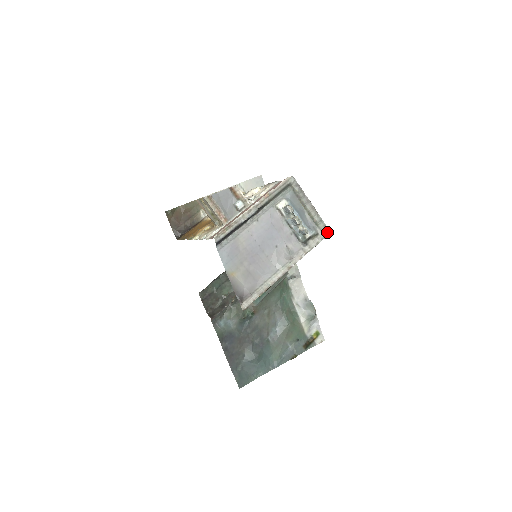
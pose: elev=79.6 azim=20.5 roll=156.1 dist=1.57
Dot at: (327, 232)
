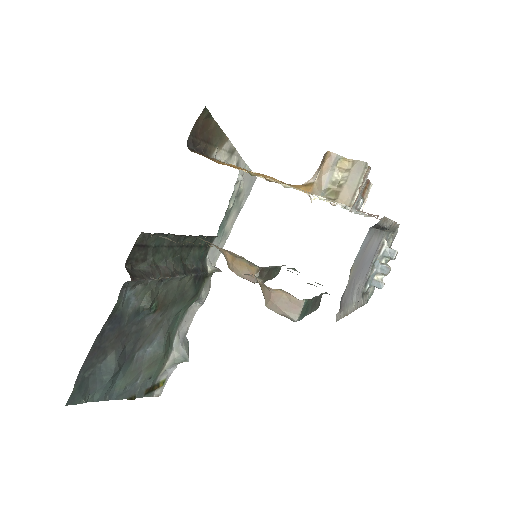
Dot at: (368, 299)
